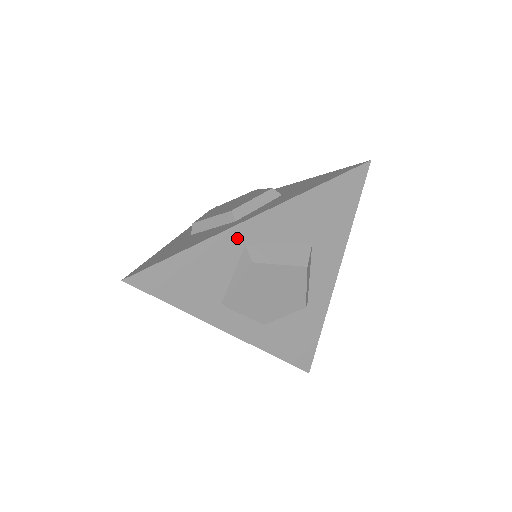
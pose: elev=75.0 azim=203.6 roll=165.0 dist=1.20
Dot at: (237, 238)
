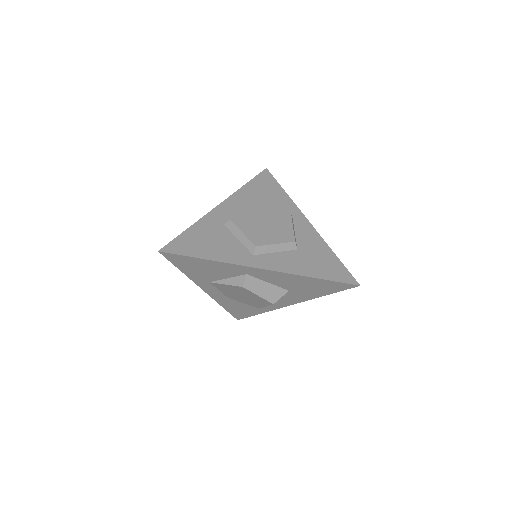
Dot at: (244, 270)
